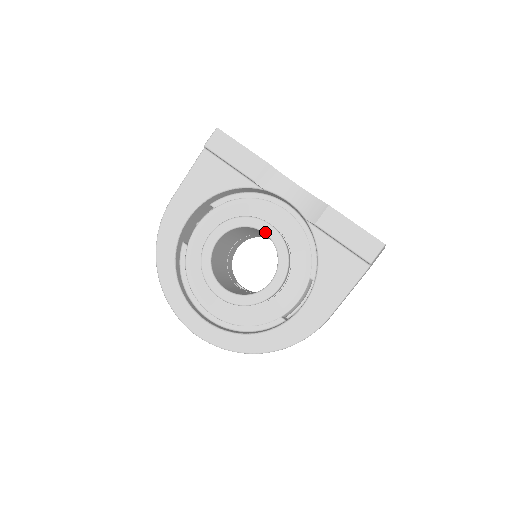
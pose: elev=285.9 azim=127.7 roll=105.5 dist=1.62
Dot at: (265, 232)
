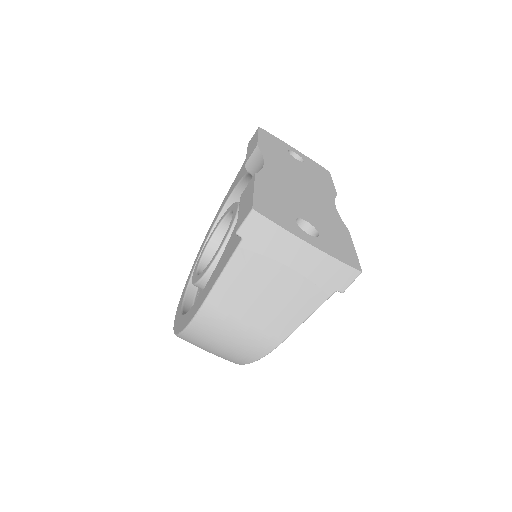
Dot at: (233, 214)
